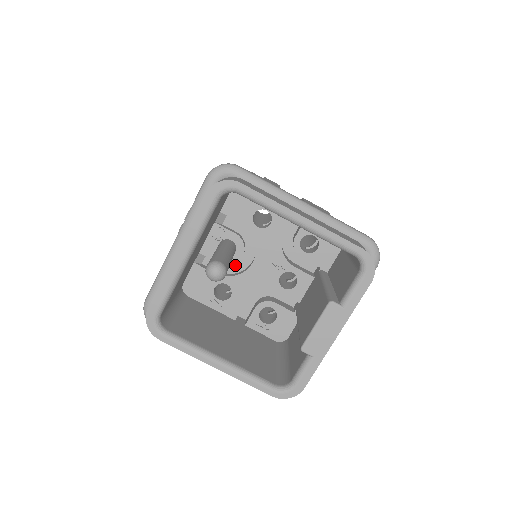
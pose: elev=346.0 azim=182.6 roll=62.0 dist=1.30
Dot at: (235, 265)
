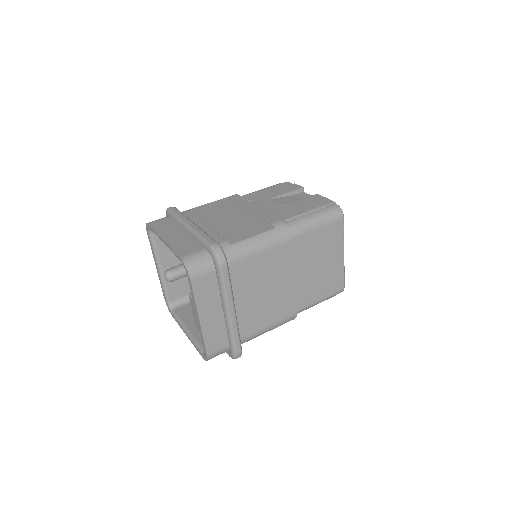
Dot at: occluded
